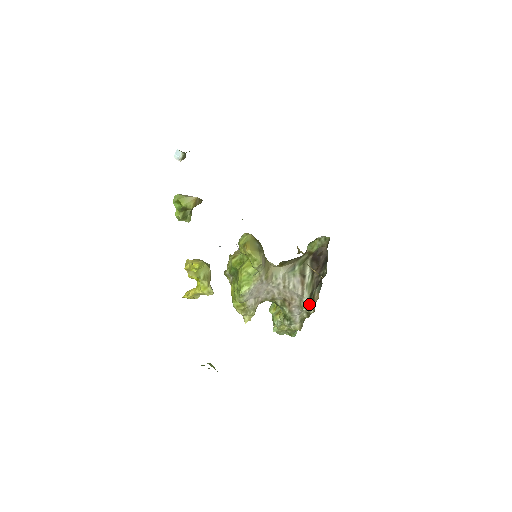
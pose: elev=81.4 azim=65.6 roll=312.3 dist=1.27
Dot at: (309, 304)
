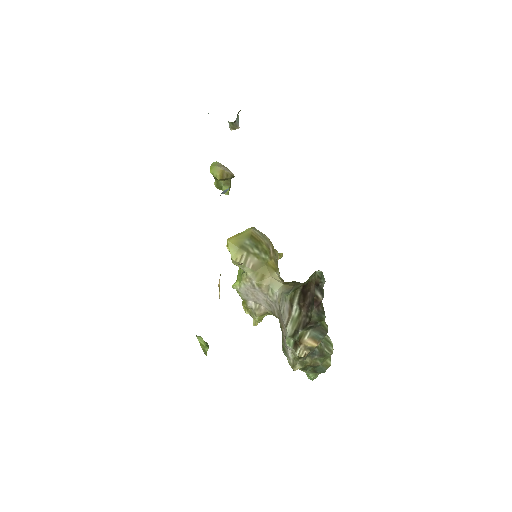
Dot at: (295, 343)
